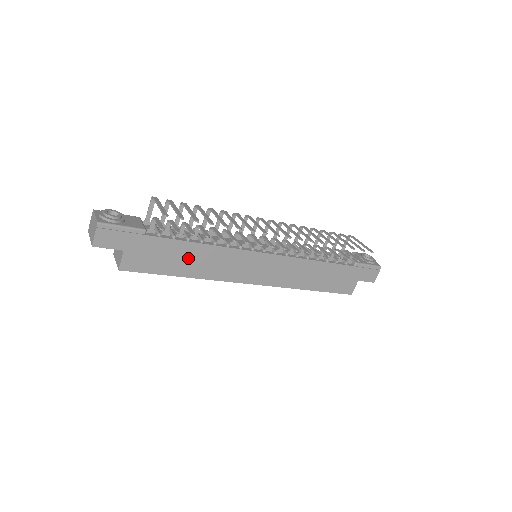
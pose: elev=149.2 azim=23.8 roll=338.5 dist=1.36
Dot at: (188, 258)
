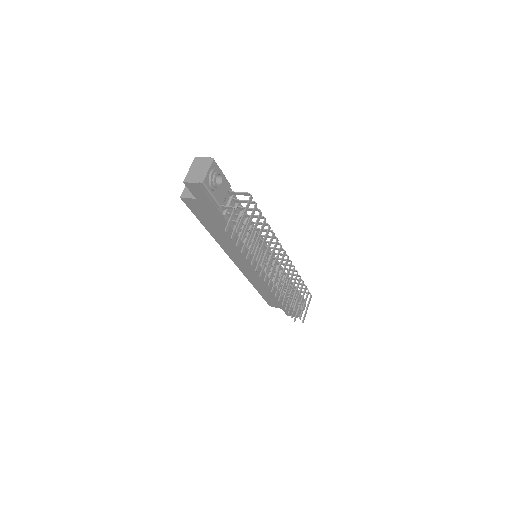
Dot at: (222, 231)
